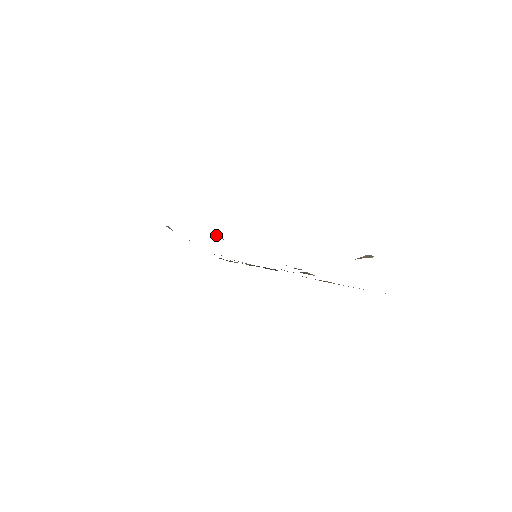
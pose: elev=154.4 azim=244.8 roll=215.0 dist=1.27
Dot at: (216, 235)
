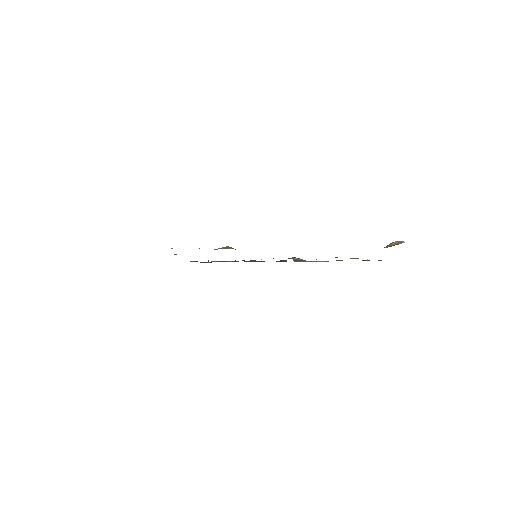
Dot at: (232, 248)
